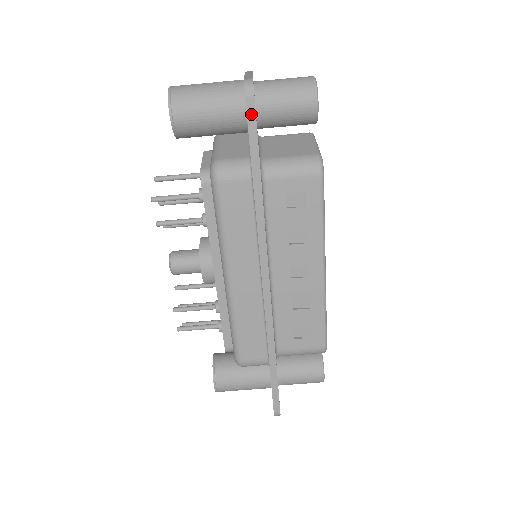
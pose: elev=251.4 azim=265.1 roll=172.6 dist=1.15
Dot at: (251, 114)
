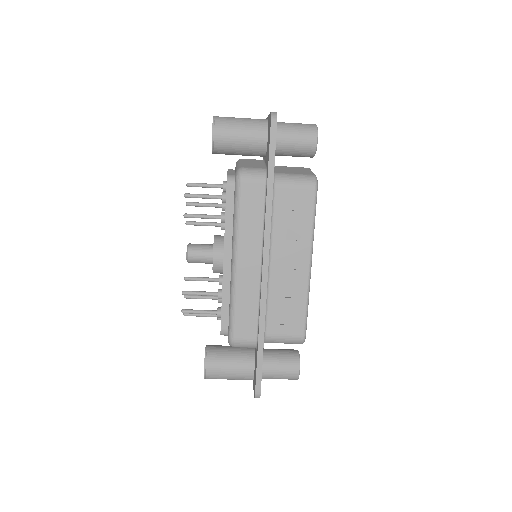
Dot at: (273, 134)
